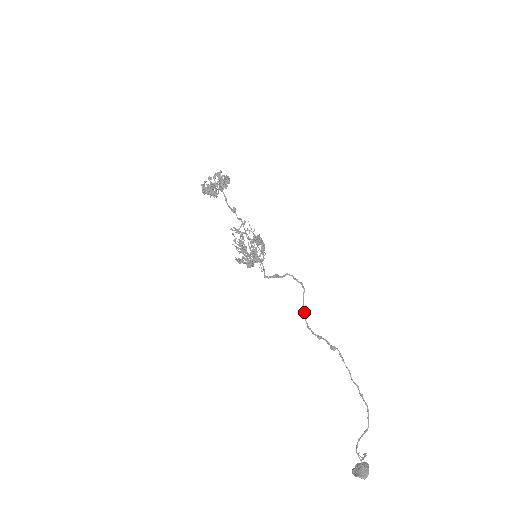
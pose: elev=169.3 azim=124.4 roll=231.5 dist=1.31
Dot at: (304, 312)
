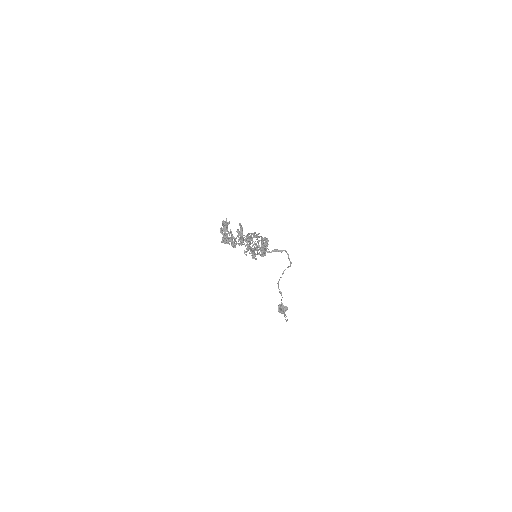
Dot at: occluded
